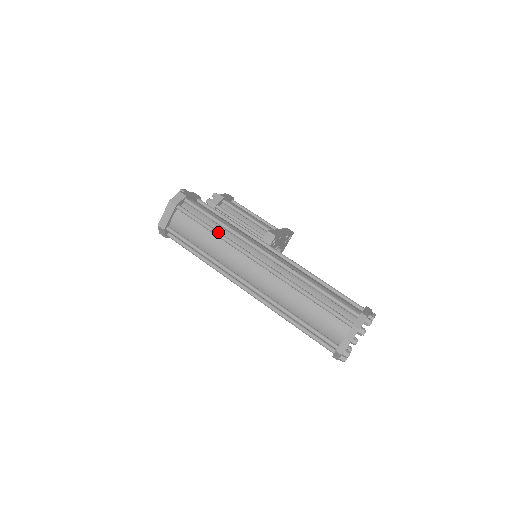
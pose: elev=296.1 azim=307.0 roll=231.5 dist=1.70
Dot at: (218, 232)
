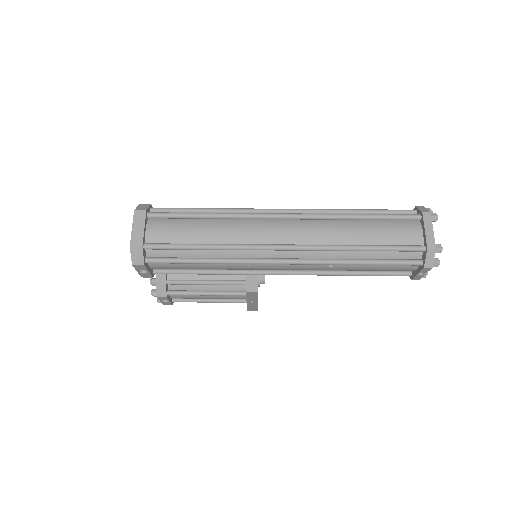
Dot at: (216, 213)
